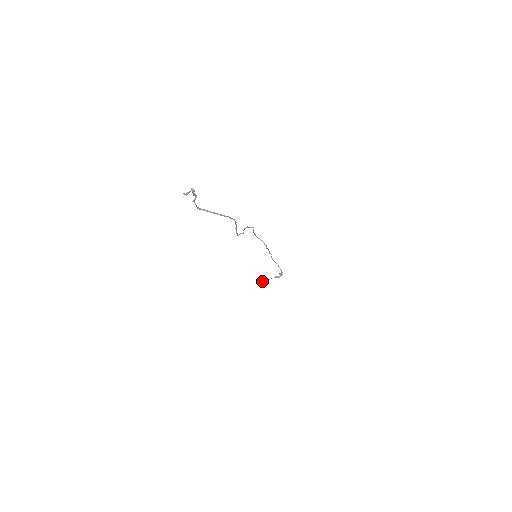
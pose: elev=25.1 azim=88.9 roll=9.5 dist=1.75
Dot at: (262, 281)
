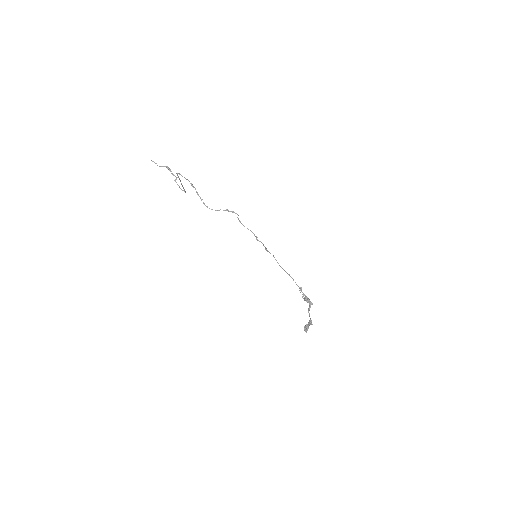
Dot at: (307, 328)
